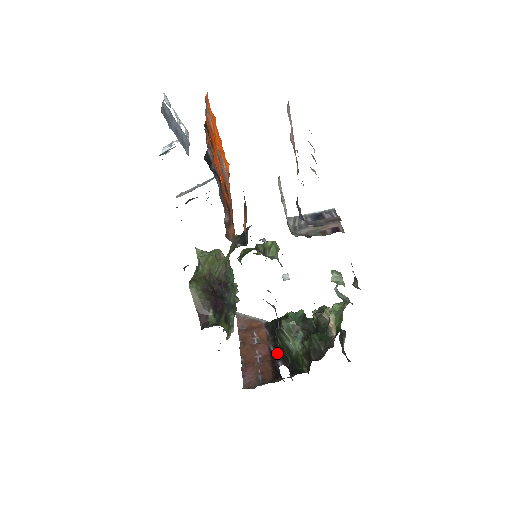
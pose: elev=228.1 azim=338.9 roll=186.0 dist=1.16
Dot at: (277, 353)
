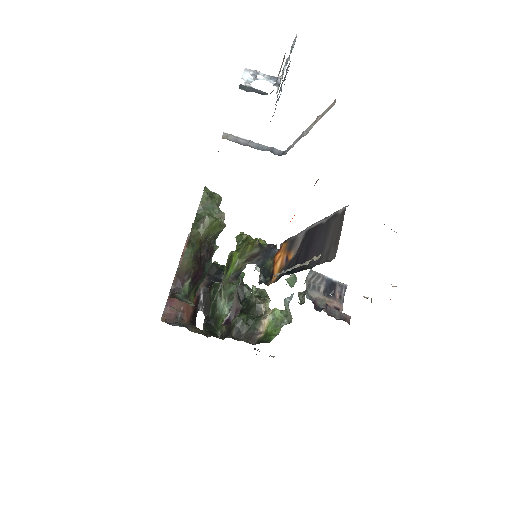
Dot at: (203, 299)
